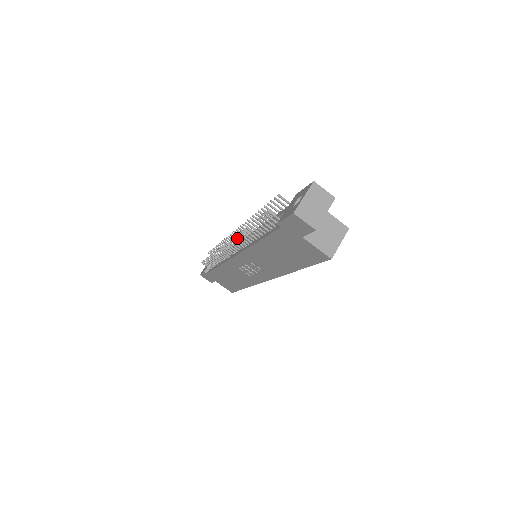
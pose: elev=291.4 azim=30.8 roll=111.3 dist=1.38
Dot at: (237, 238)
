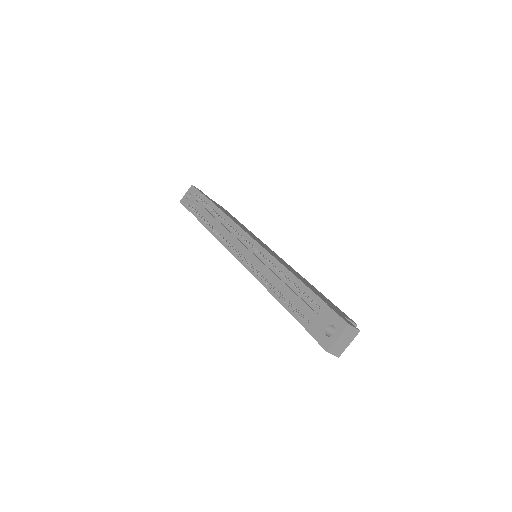
Dot at: occluded
